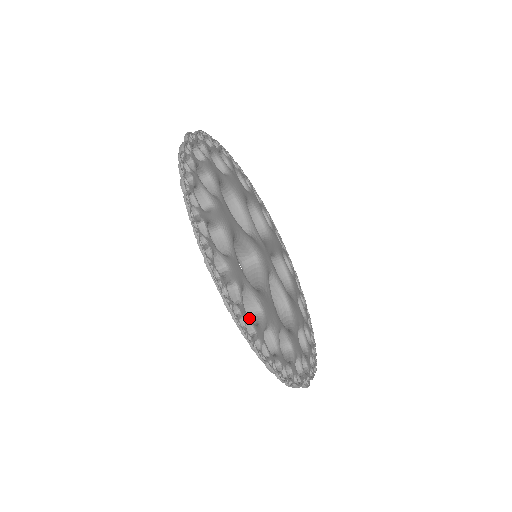
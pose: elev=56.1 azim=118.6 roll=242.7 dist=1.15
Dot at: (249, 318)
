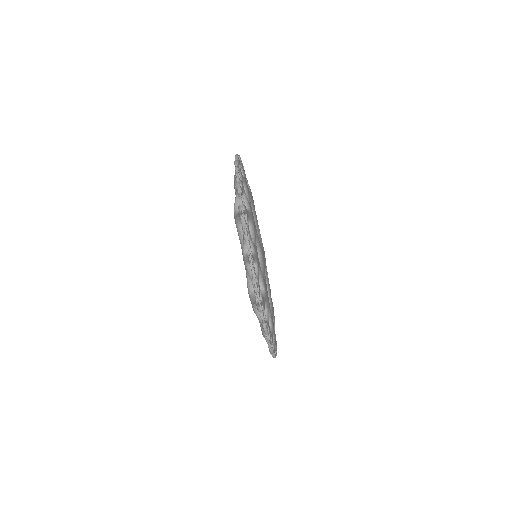
Dot at: occluded
